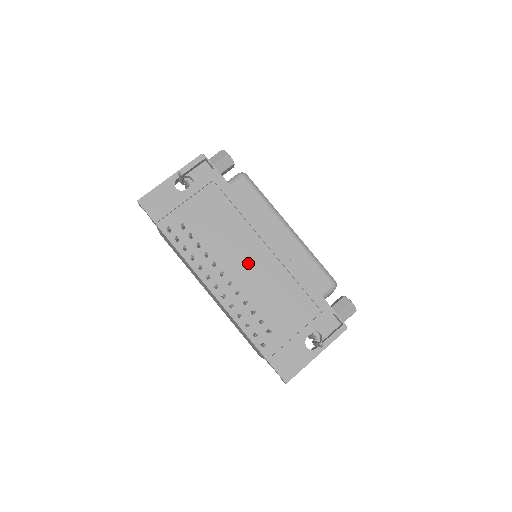
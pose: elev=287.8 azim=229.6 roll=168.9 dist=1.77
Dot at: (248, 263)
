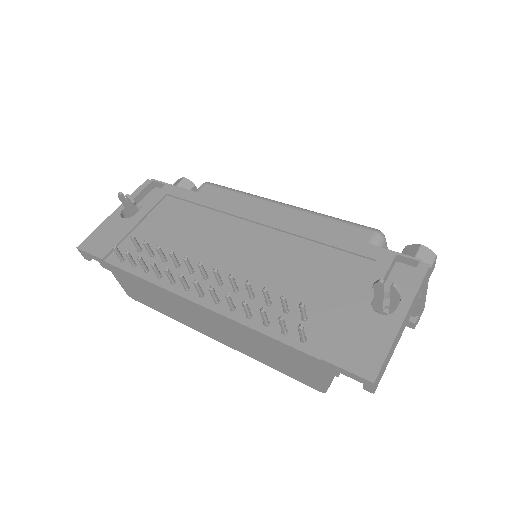
Dot at: (239, 251)
